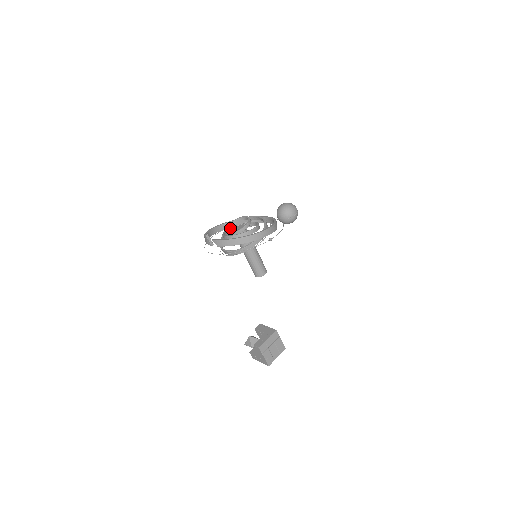
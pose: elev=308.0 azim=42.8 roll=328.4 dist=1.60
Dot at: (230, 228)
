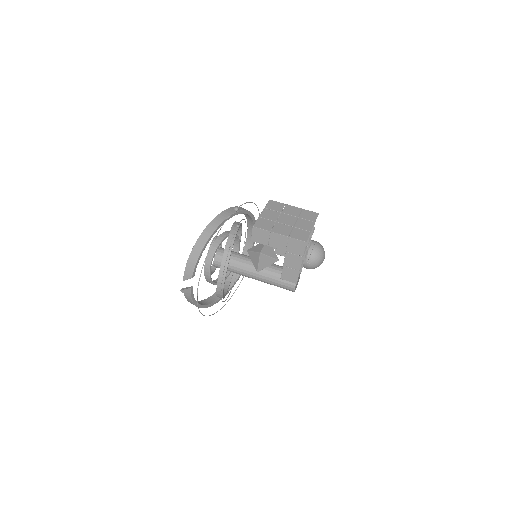
Dot at: occluded
